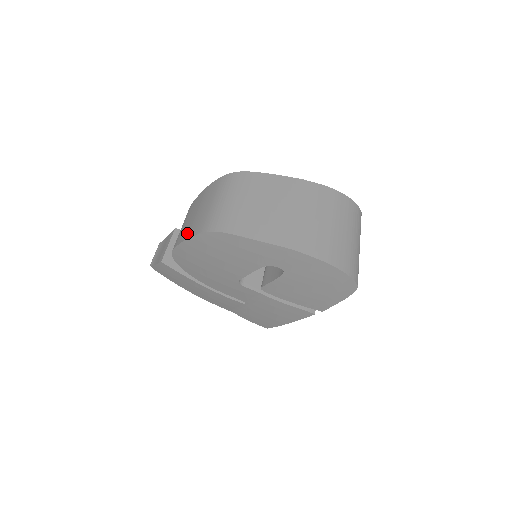
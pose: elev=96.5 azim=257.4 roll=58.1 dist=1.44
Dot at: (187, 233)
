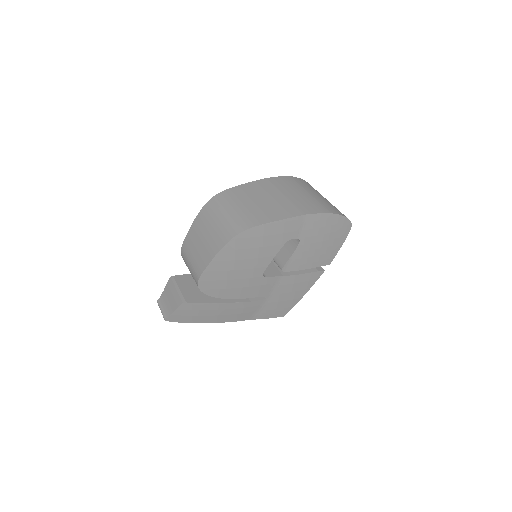
Dot at: (210, 253)
